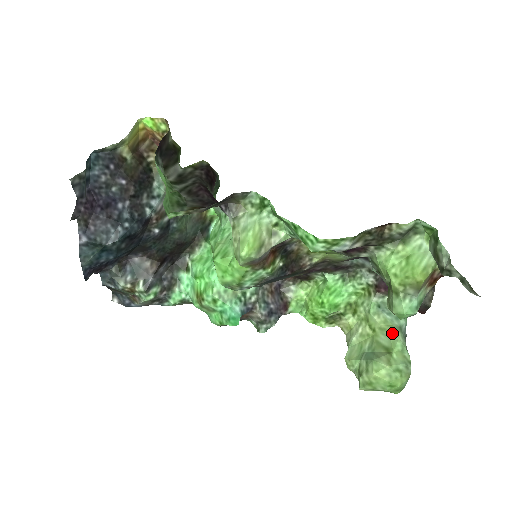
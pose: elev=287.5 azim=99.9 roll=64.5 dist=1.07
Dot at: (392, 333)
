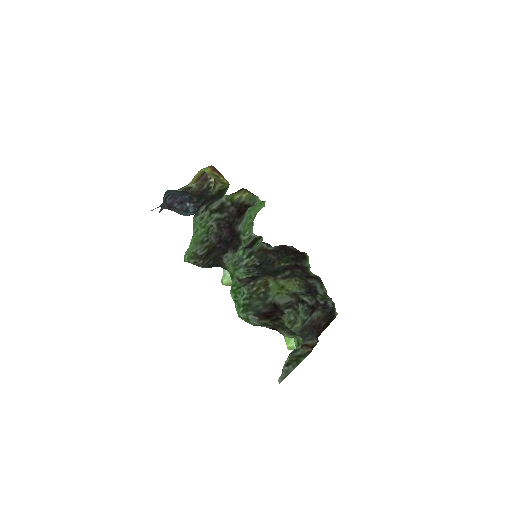
Dot at: occluded
